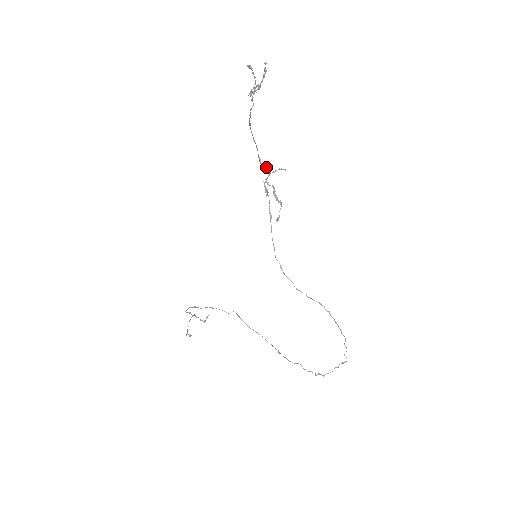
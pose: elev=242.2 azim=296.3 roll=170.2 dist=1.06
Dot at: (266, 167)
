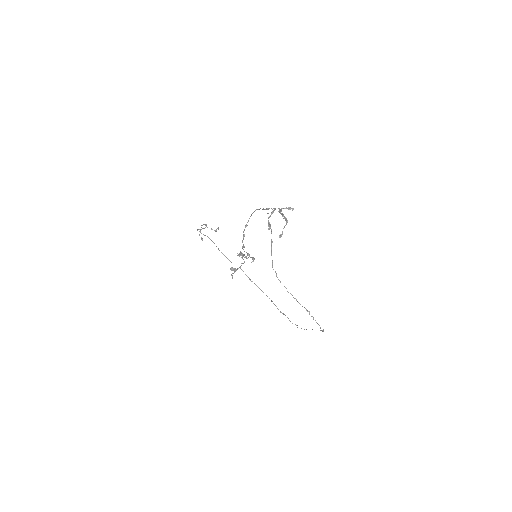
Dot at: occluded
